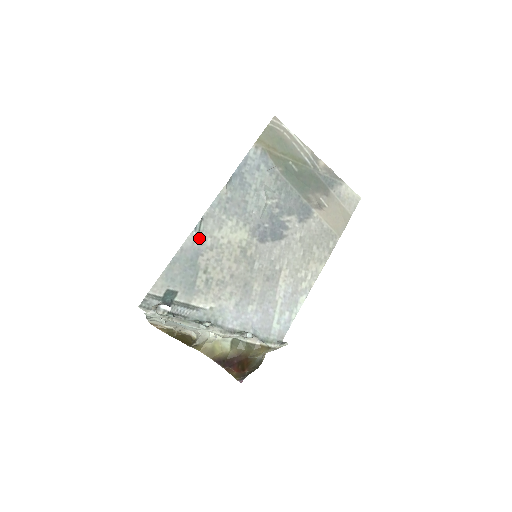
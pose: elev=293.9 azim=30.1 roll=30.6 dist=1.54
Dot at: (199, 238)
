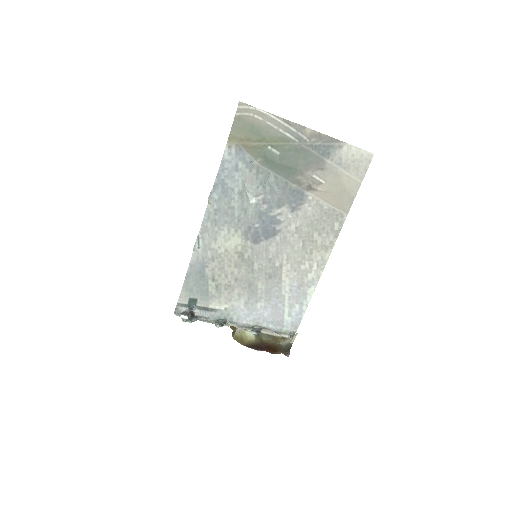
Dot at: (201, 253)
